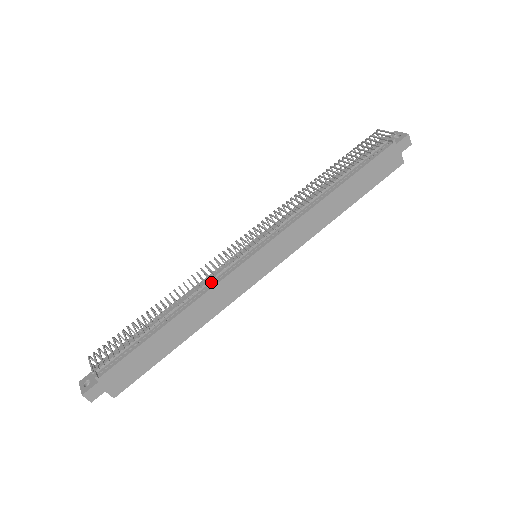
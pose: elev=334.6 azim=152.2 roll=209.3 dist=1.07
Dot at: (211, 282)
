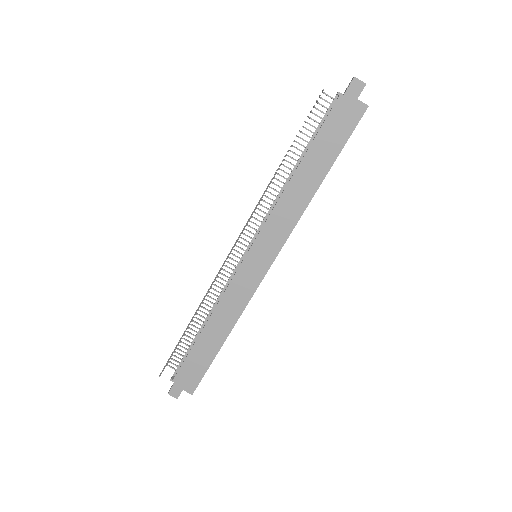
Dot at: (225, 289)
